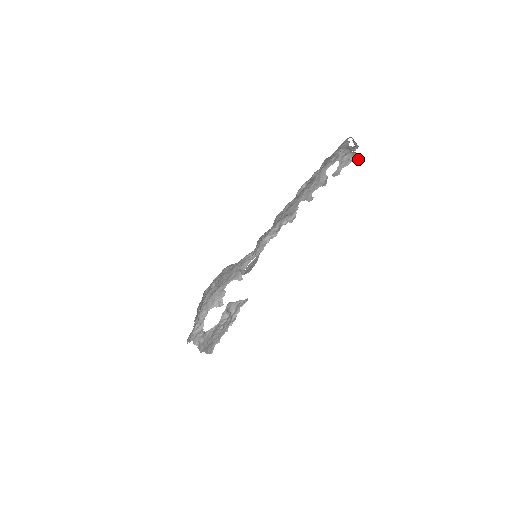
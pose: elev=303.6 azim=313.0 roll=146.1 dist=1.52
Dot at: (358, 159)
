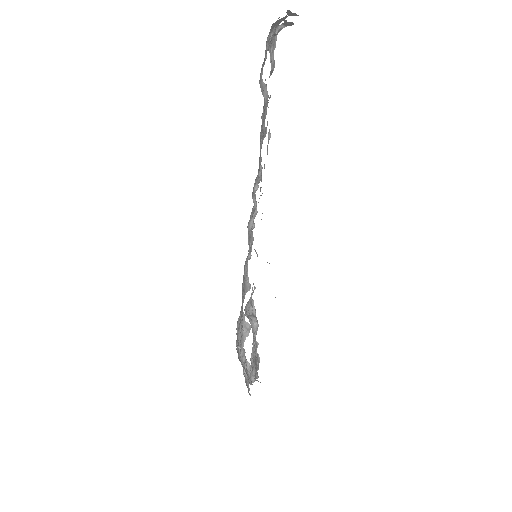
Dot at: (285, 25)
